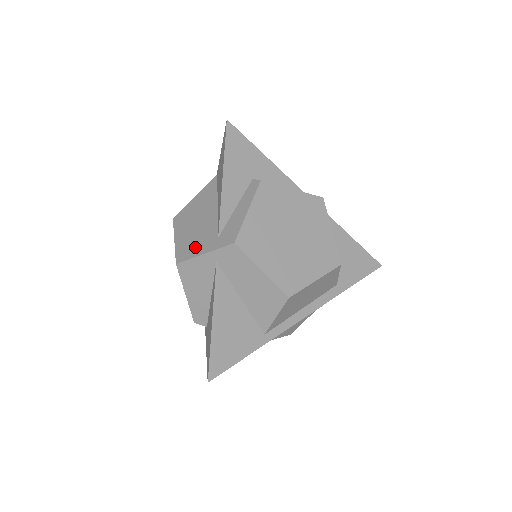
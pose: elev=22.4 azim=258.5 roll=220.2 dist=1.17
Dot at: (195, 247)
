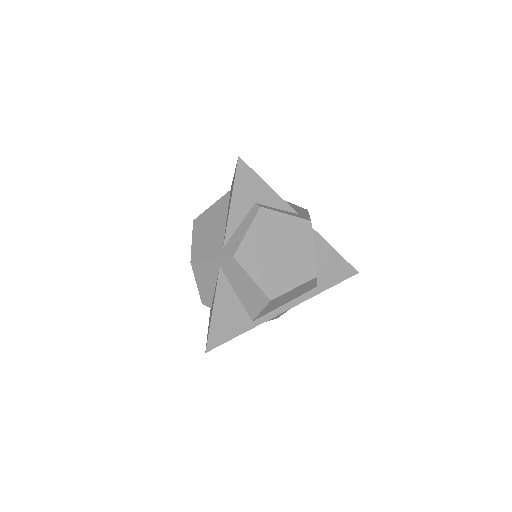
Dot at: (206, 252)
